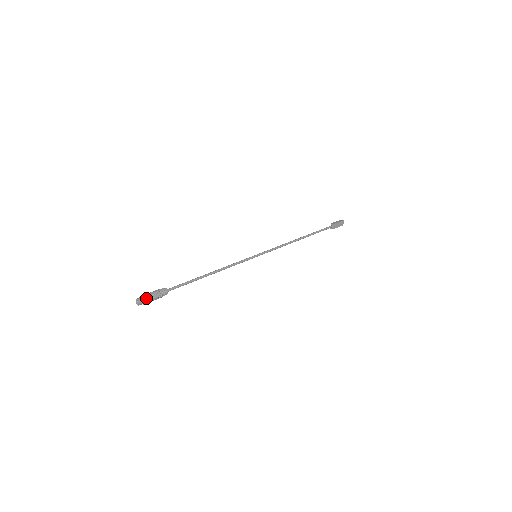
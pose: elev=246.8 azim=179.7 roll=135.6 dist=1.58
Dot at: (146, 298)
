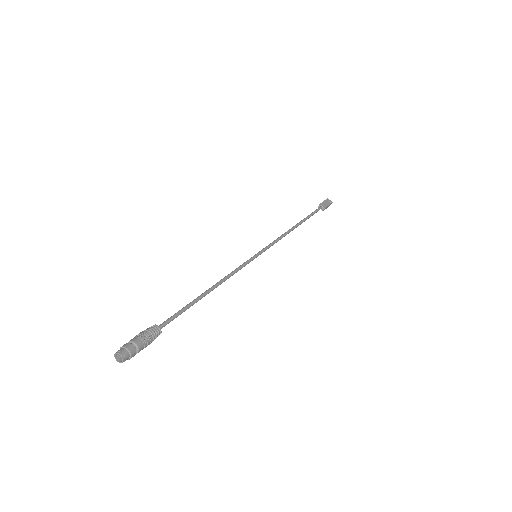
Dot at: (126, 344)
